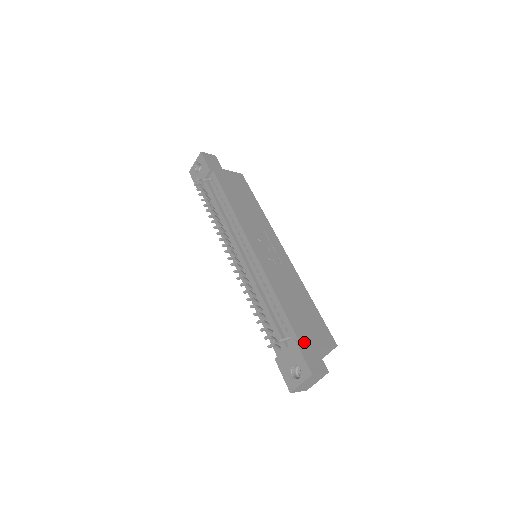
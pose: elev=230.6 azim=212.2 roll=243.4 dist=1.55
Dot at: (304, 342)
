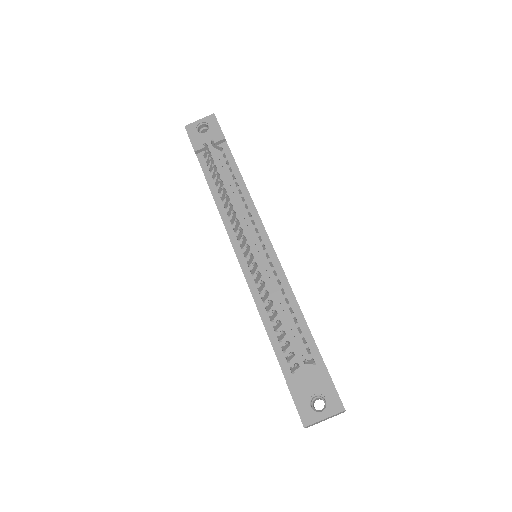
Dot at: occluded
